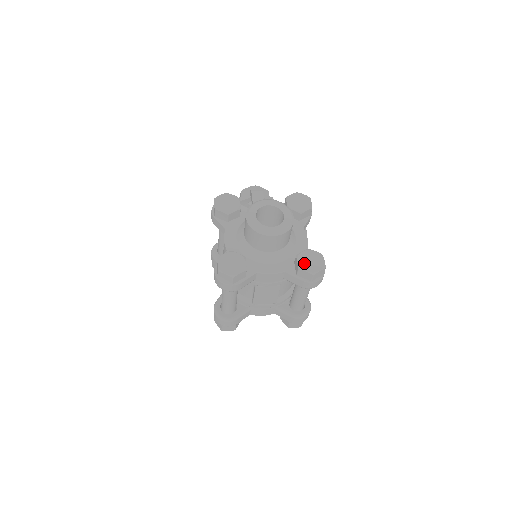
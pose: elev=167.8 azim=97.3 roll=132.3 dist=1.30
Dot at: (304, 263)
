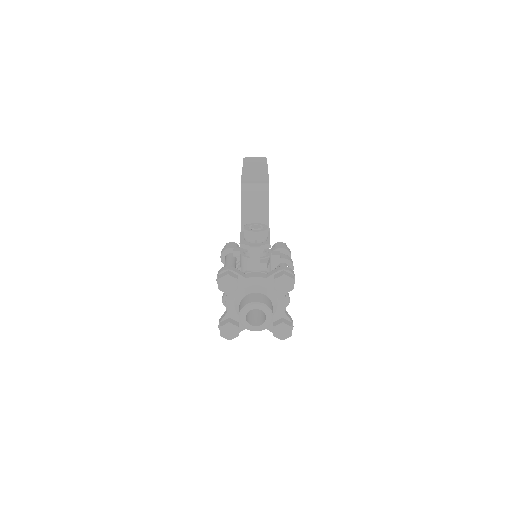
Dot at: (278, 333)
